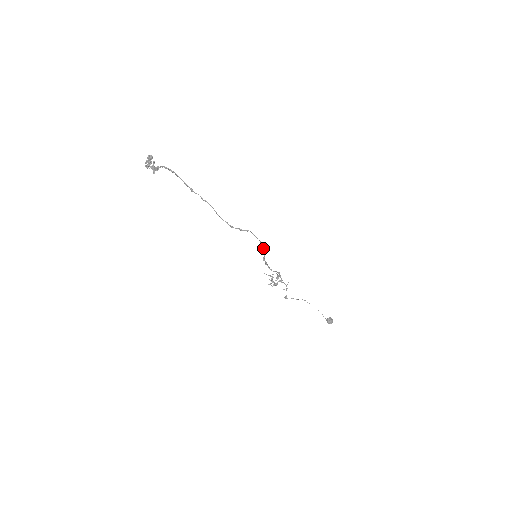
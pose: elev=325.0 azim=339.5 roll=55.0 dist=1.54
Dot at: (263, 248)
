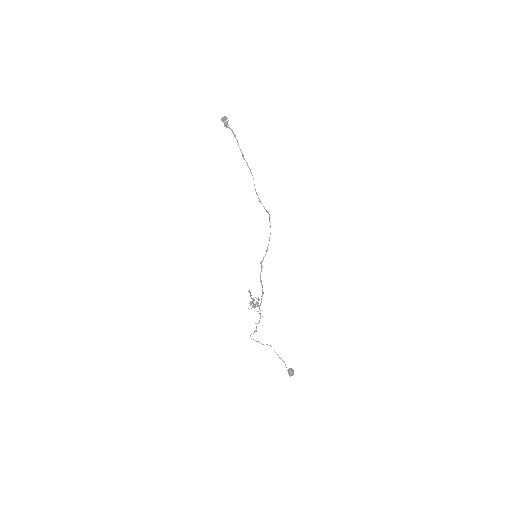
Dot at: (267, 248)
